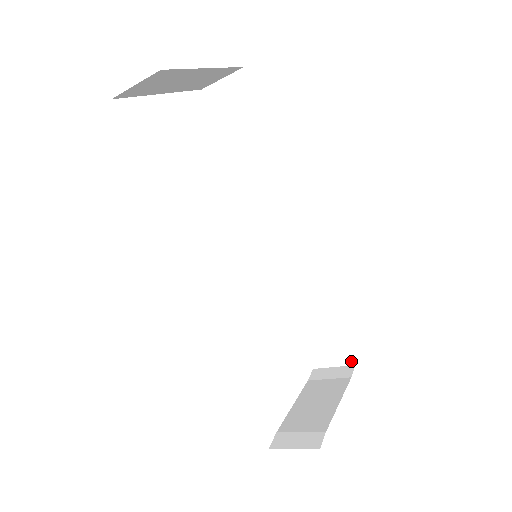
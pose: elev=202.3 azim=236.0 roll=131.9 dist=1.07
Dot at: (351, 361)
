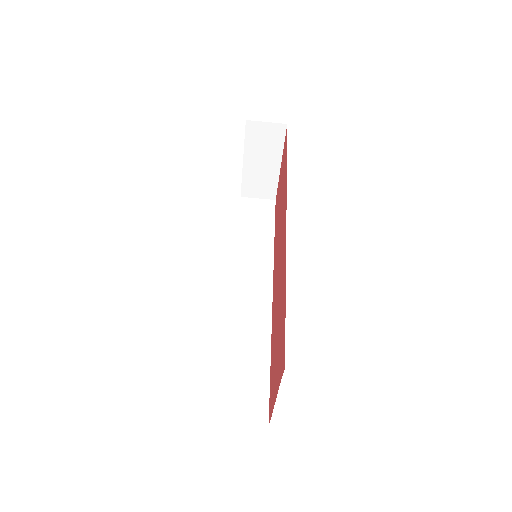
Dot at: (266, 419)
